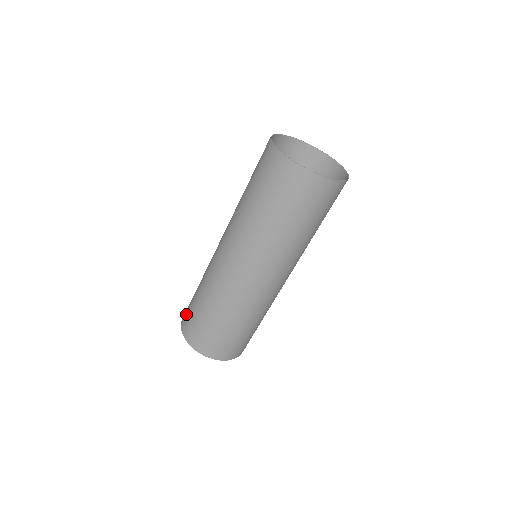
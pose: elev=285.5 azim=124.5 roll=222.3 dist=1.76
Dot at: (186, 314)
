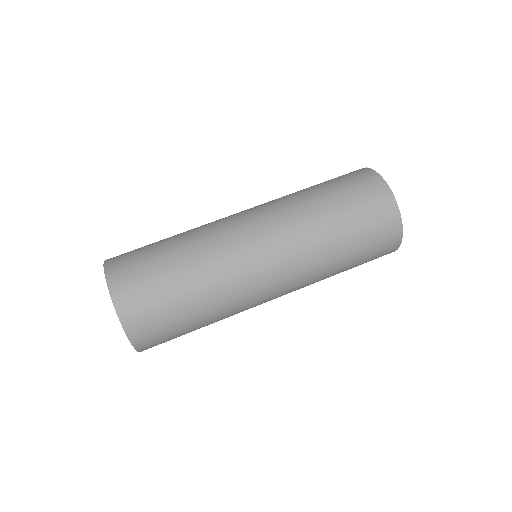
Dot at: occluded
